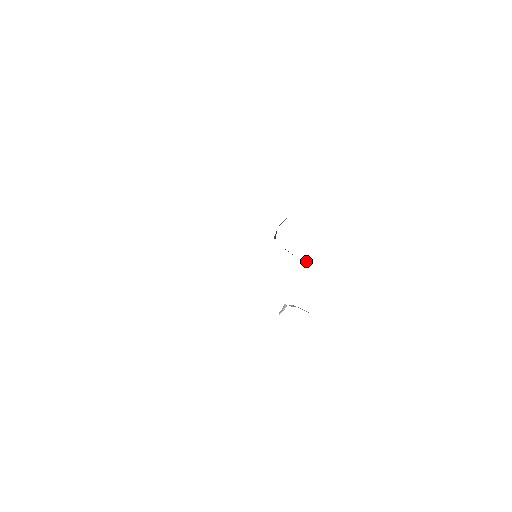
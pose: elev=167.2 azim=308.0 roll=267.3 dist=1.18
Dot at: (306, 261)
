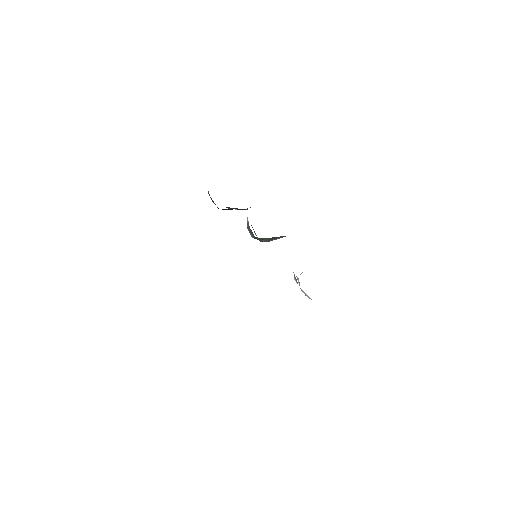
Dot at: (281, 237)
